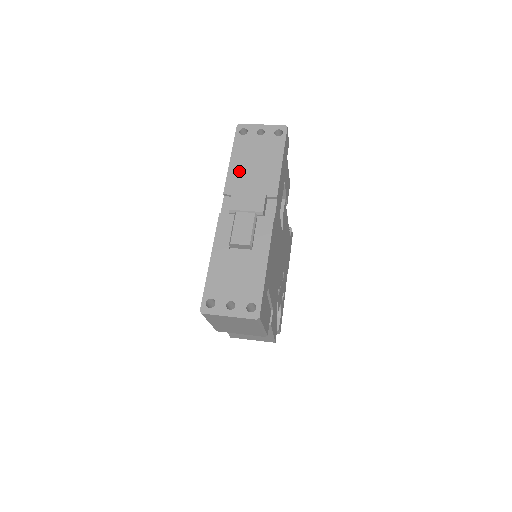
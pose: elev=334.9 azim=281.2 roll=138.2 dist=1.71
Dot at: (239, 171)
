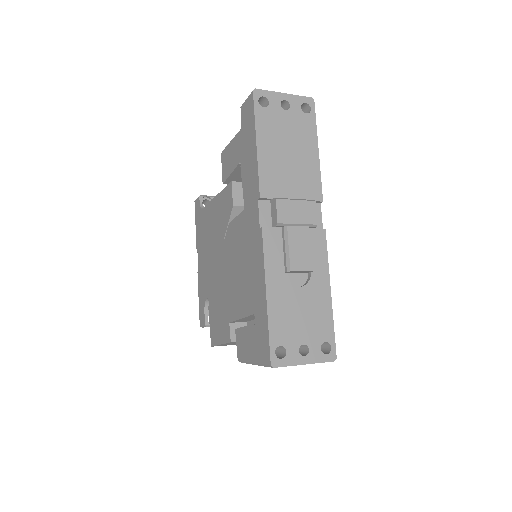
Dot at: (272, 163)
